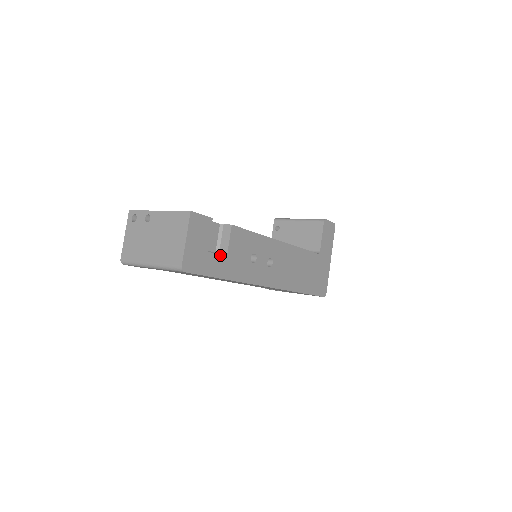
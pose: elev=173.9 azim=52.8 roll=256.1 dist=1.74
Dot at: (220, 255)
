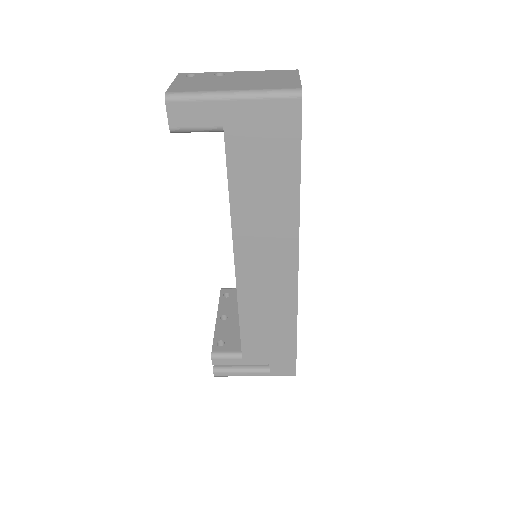
Dot at: occluded
